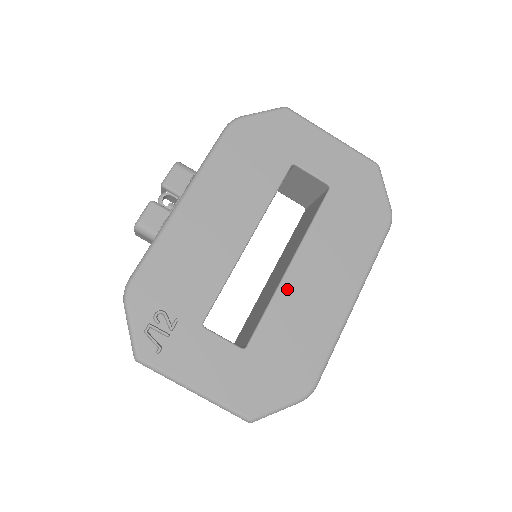
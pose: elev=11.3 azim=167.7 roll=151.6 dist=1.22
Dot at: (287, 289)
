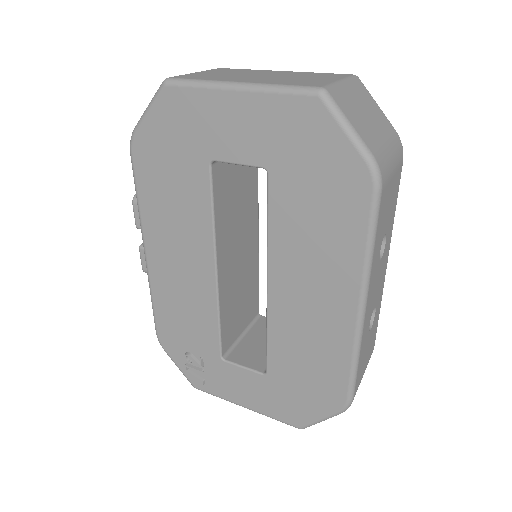
Dot at: (276, 314)
